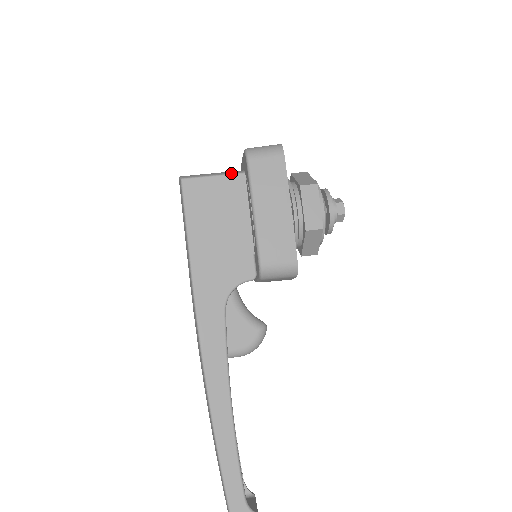
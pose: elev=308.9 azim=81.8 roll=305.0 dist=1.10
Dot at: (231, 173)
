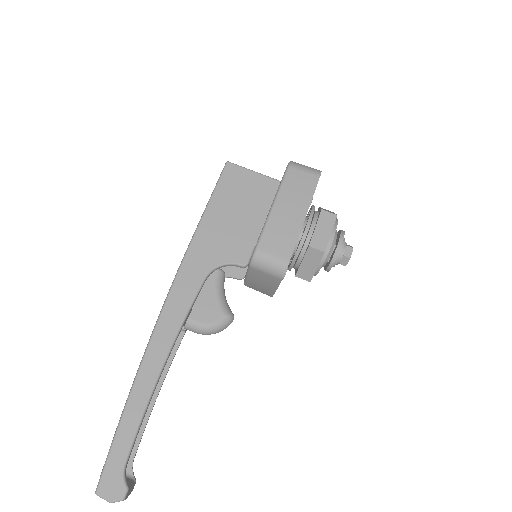
Dot at: occluded
